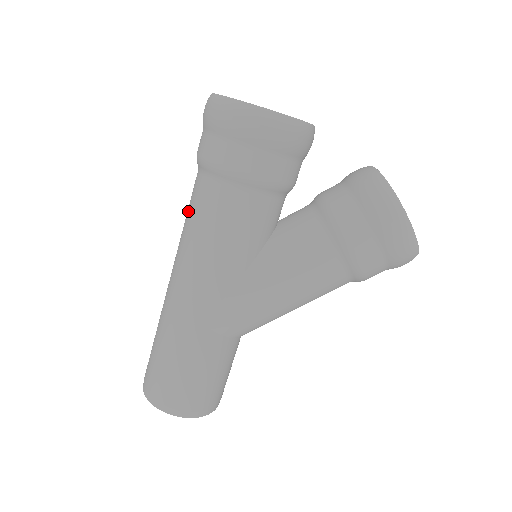
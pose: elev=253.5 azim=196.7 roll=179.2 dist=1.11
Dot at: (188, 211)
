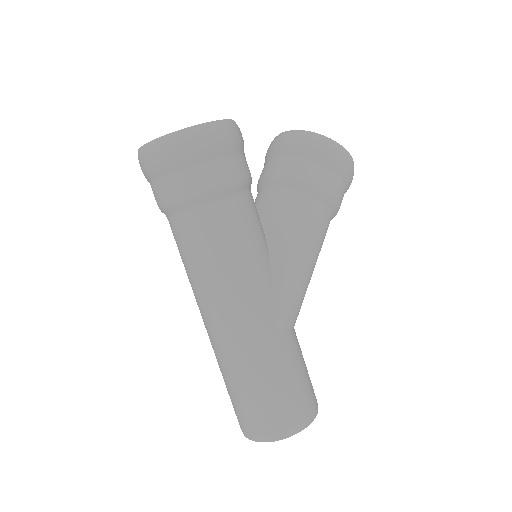
Dot at: (190, 255)
